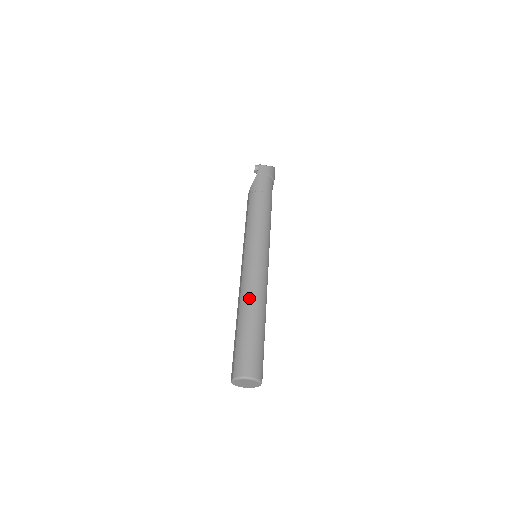
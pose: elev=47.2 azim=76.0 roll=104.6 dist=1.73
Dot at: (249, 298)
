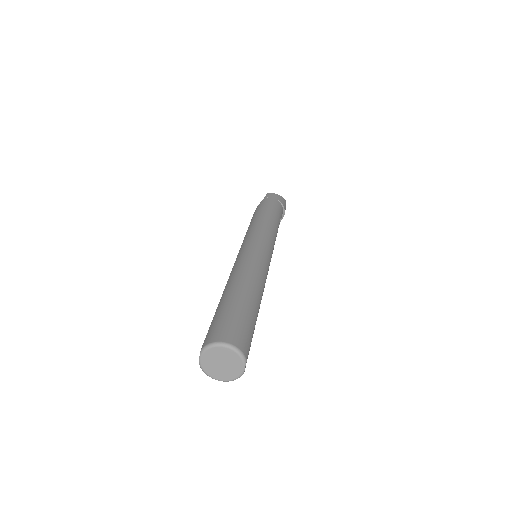
Dot at: (239, 274)
